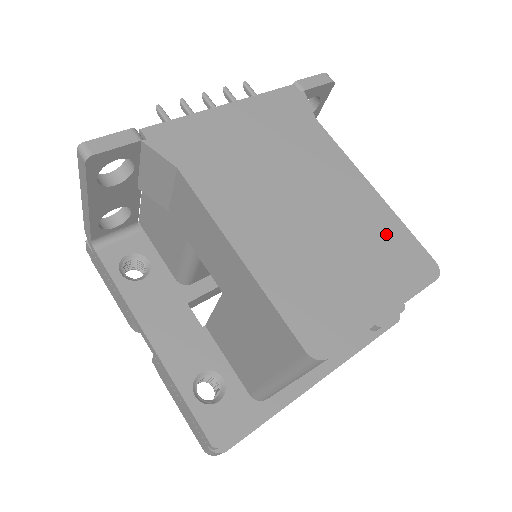
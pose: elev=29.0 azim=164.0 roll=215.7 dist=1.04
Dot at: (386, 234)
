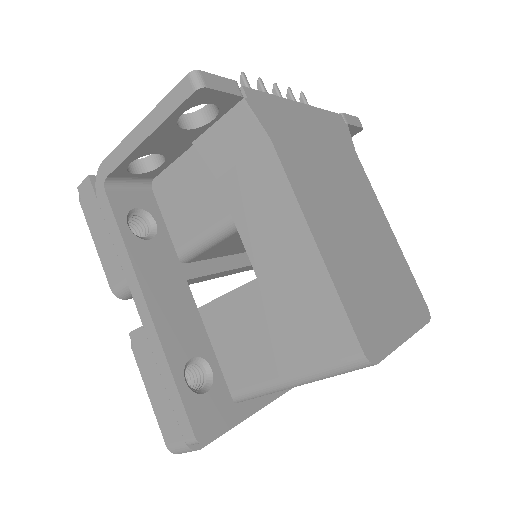
Dot at: (401, 271)
